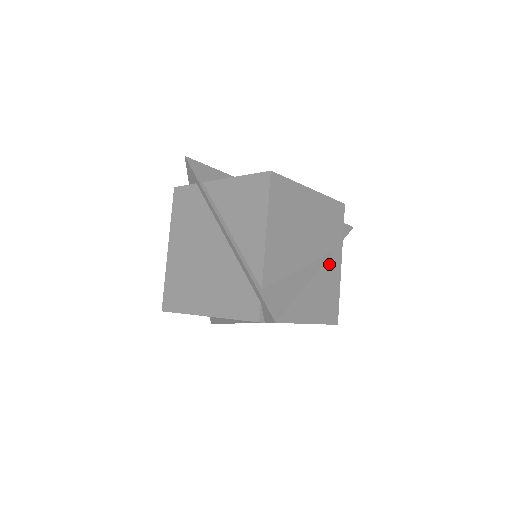
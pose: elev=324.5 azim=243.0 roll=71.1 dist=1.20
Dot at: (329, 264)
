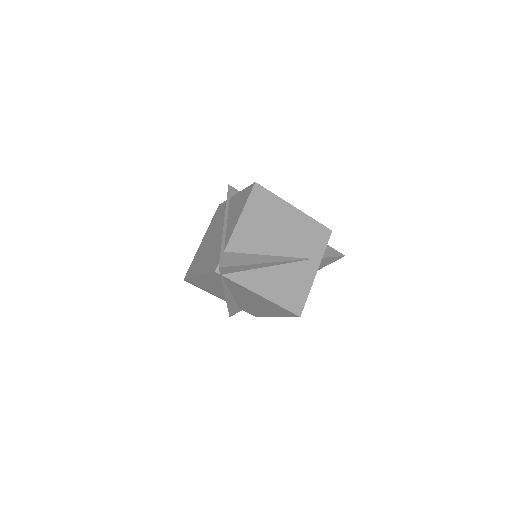
Dot at: (301, 266)
